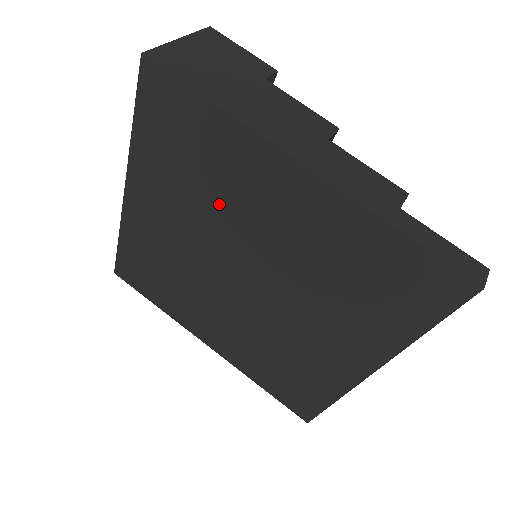
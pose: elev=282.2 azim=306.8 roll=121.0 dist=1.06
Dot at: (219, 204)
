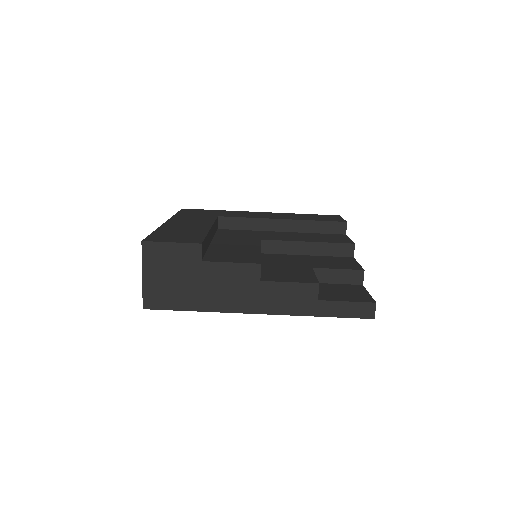
Dot at: occluded
